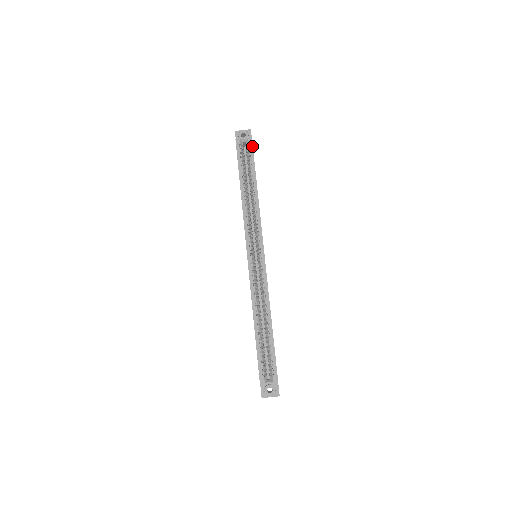
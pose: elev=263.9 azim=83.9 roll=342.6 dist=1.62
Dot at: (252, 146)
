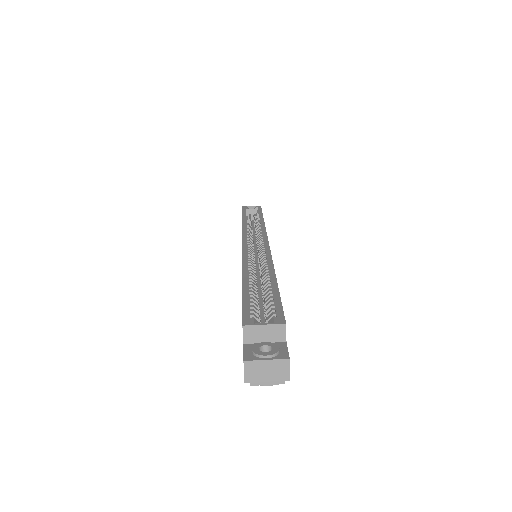
Dot at: (260, 208)
